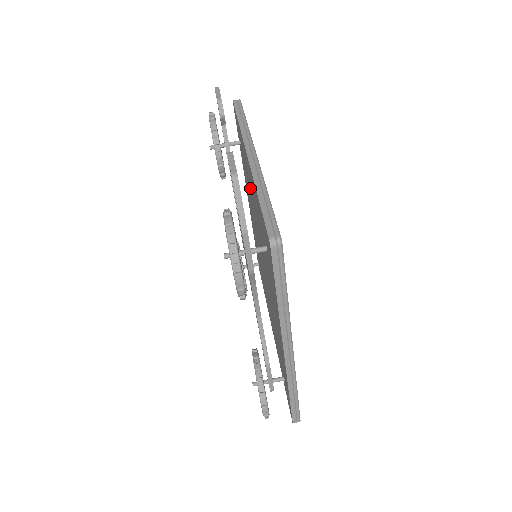
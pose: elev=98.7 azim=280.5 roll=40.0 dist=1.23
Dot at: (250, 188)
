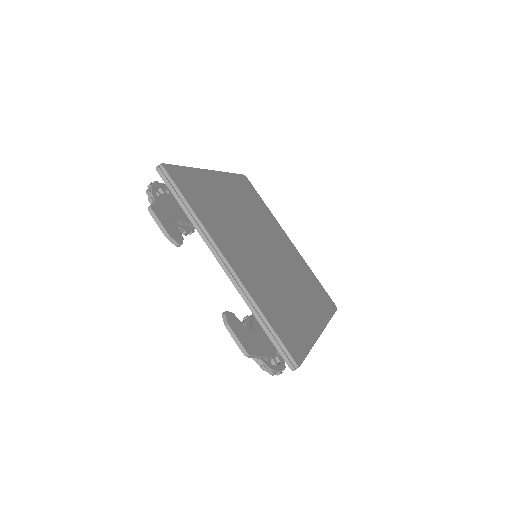
Dot at: occluded
